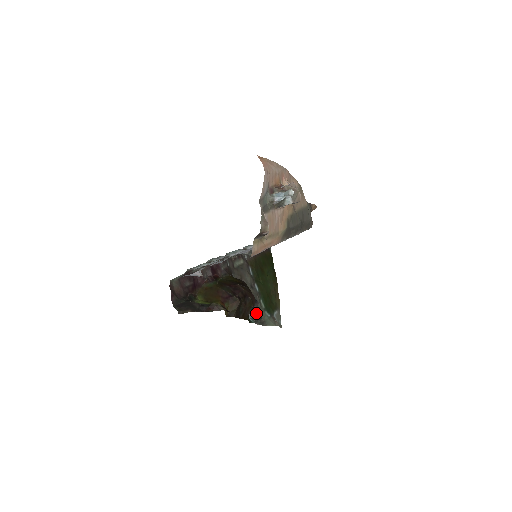
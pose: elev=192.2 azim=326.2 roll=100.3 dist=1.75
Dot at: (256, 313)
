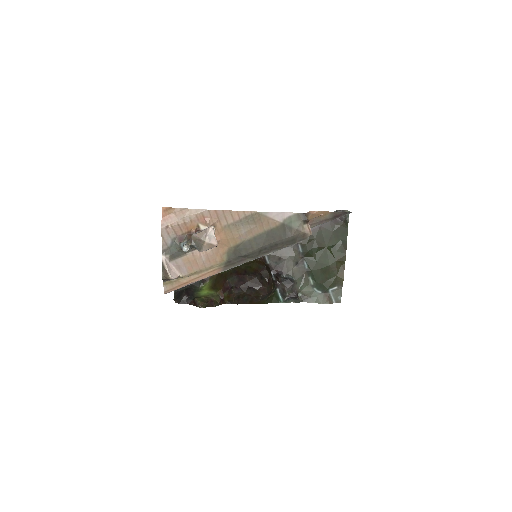
Dot at: (288, 293)
